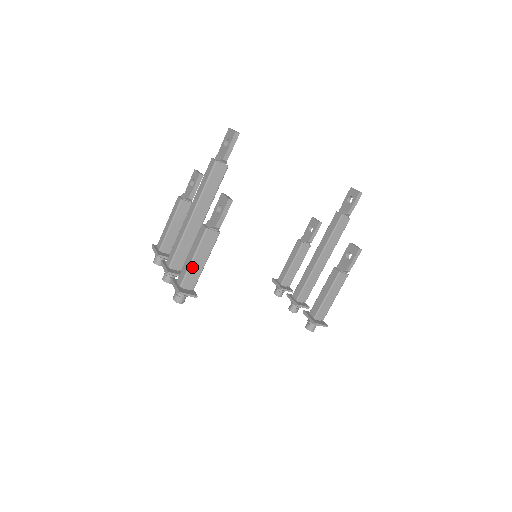
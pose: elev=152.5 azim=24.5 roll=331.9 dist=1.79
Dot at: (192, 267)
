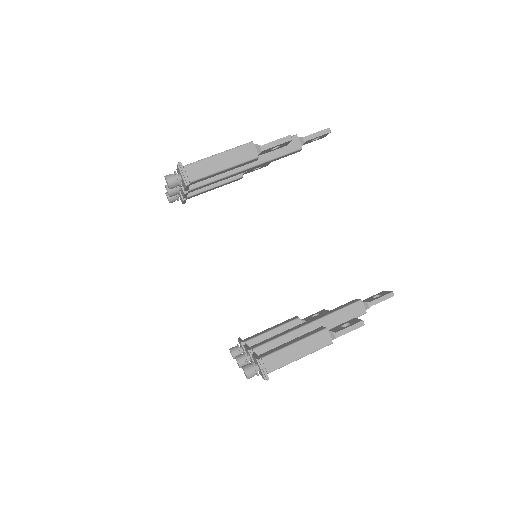
Dot at: (210, 160)
